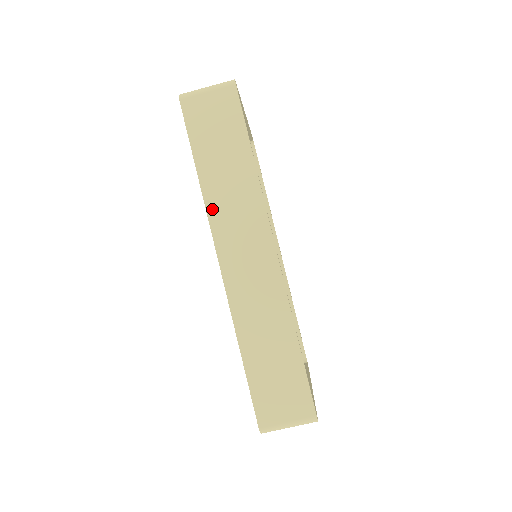
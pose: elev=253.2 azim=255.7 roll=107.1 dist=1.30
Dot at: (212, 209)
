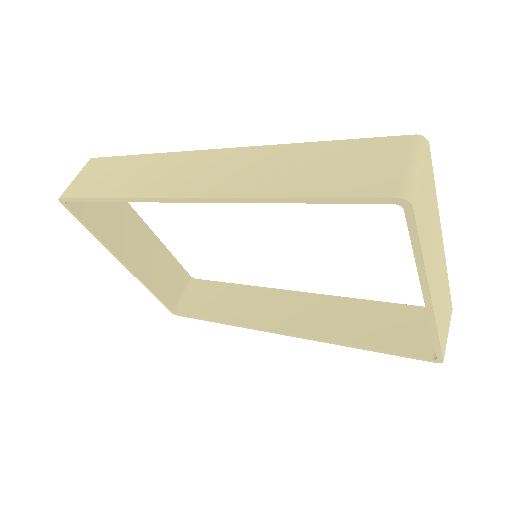
Dot at: (144, 193)
